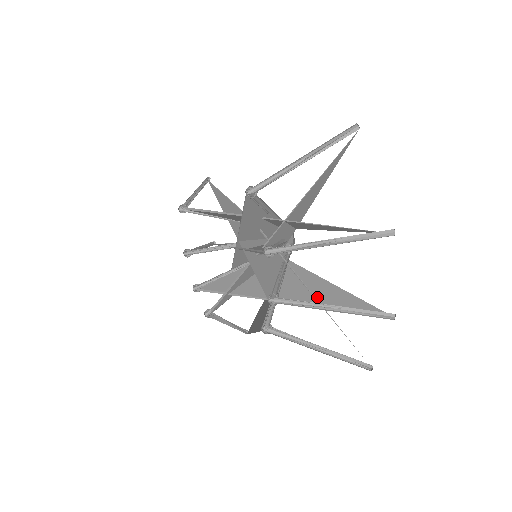
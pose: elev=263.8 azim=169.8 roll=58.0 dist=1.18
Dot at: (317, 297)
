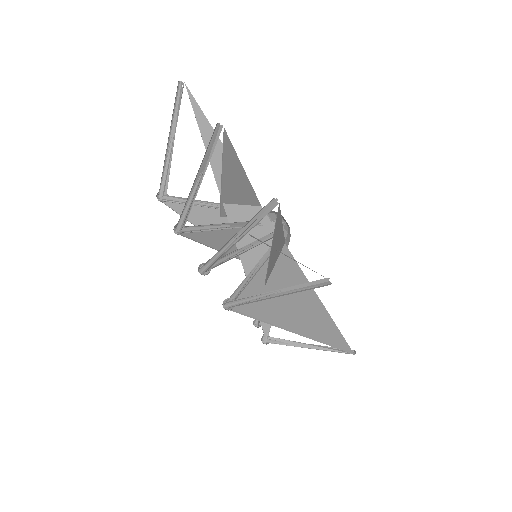
Dot at: (273, 248)
